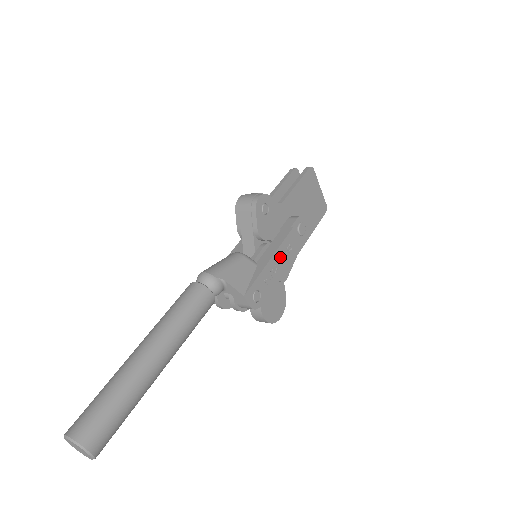
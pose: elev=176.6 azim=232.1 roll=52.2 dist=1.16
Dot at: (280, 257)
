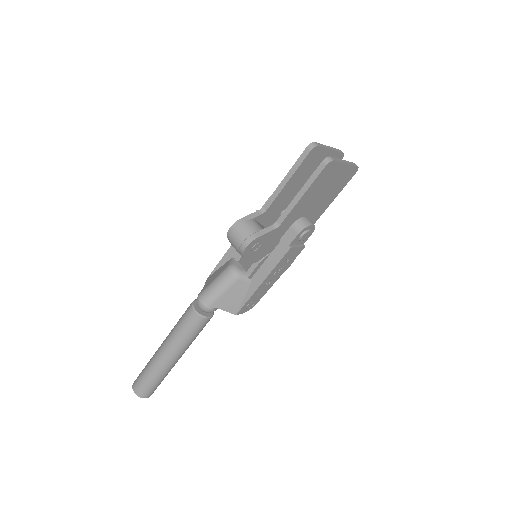
Dot at: (275, 273)
